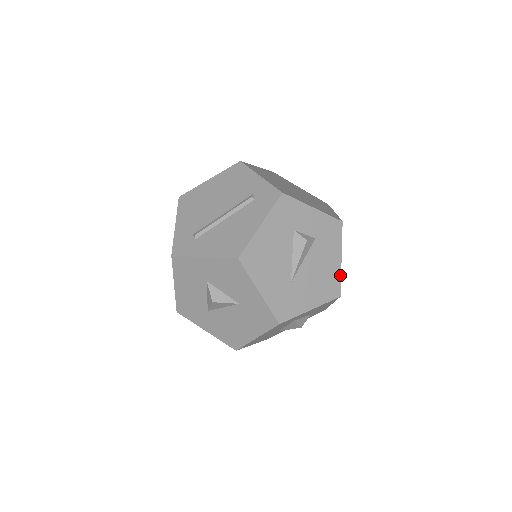
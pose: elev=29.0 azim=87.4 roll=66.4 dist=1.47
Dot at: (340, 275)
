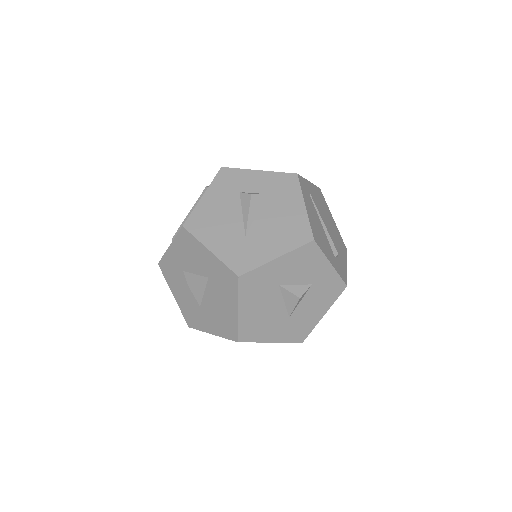
Dot at: (308, 220)
